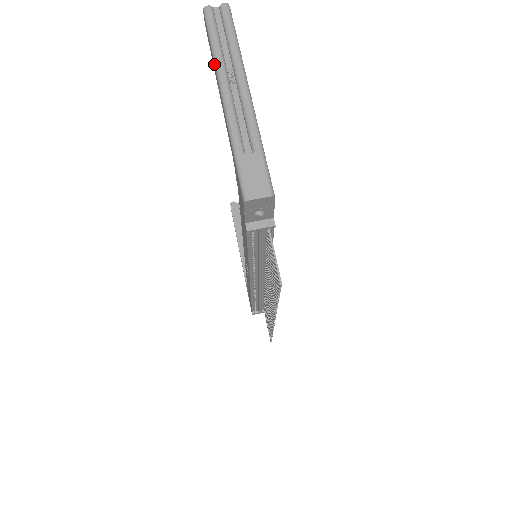
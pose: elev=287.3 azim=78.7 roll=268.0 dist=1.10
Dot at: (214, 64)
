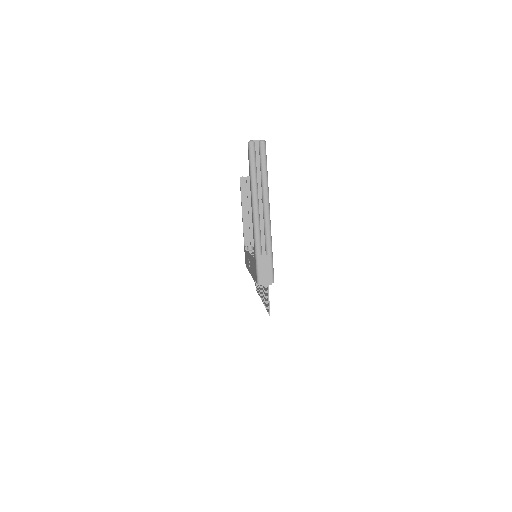
Dot at: (251, 188)
